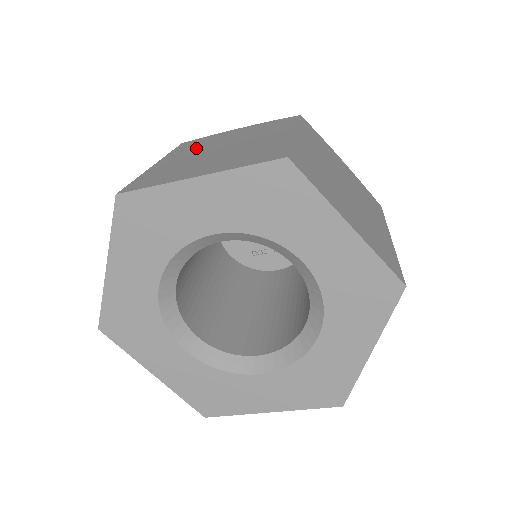
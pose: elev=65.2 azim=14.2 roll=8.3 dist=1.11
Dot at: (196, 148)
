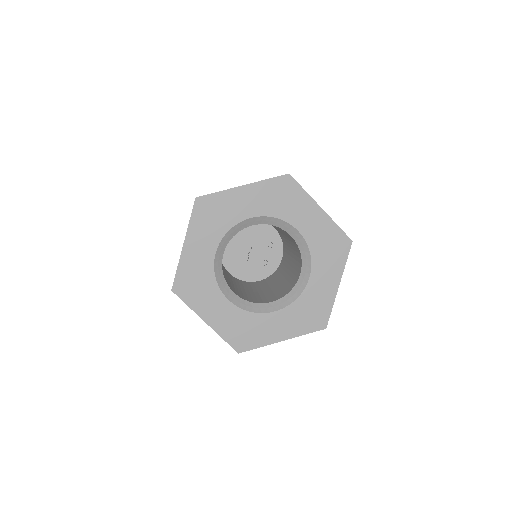
Dot at: occluded
